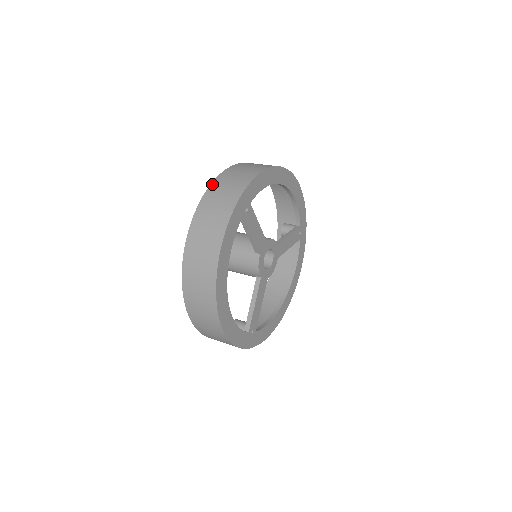
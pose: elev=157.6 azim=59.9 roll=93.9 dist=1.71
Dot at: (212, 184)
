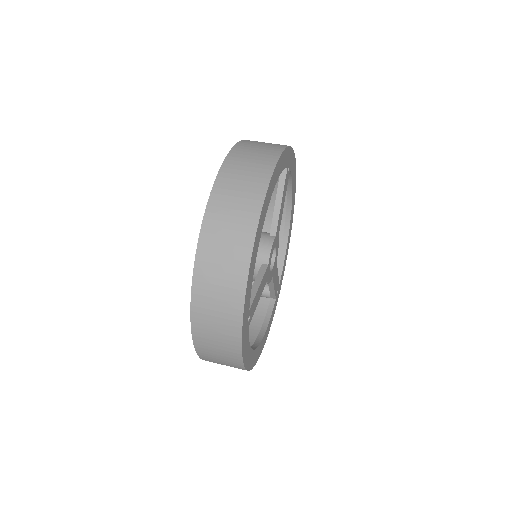
Dot at: (192, 315)
